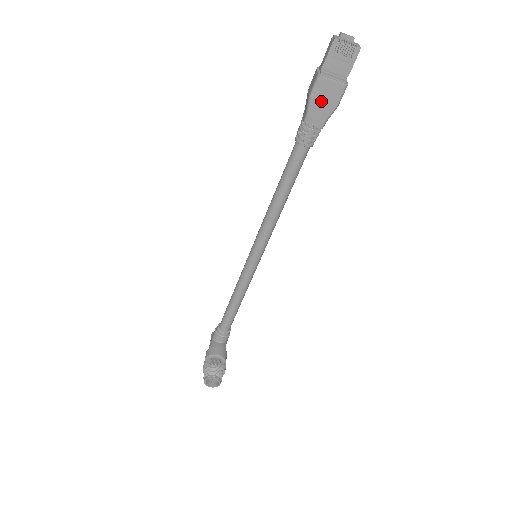
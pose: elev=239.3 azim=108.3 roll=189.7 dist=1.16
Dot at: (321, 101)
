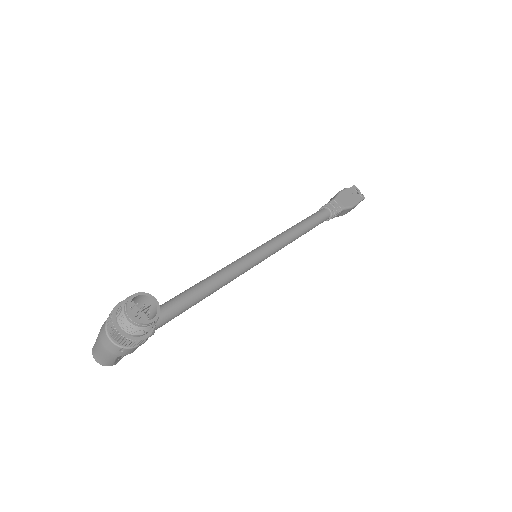
Dot at: (345, 197)
